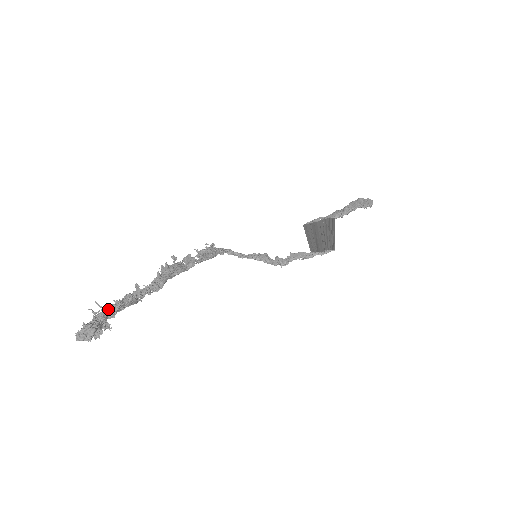
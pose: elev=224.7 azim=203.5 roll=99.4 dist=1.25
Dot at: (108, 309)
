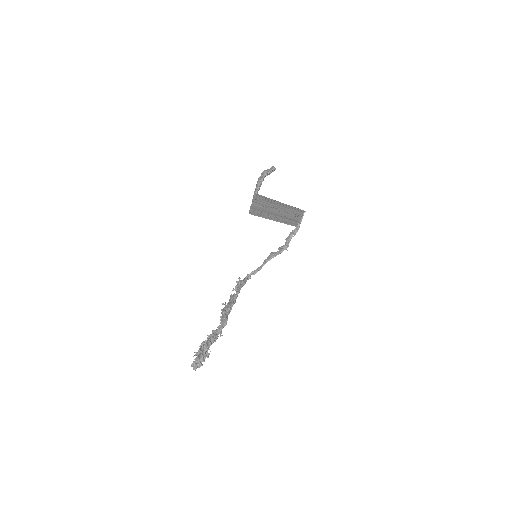
Dot at: (201, 348)
